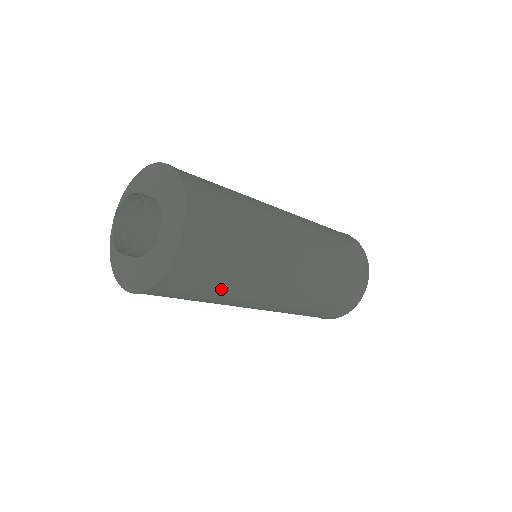
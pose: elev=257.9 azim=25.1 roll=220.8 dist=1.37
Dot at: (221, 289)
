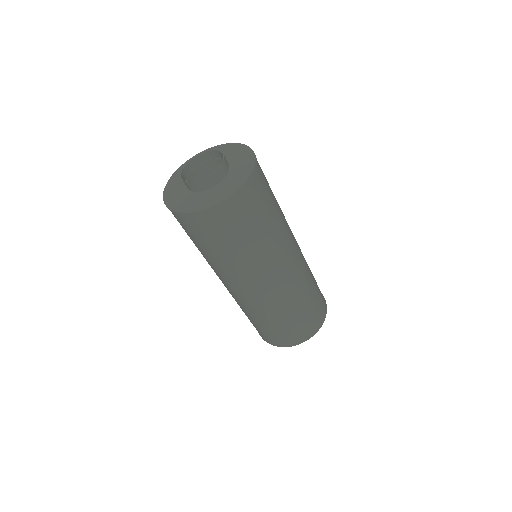
Dot at: (209, 252)
